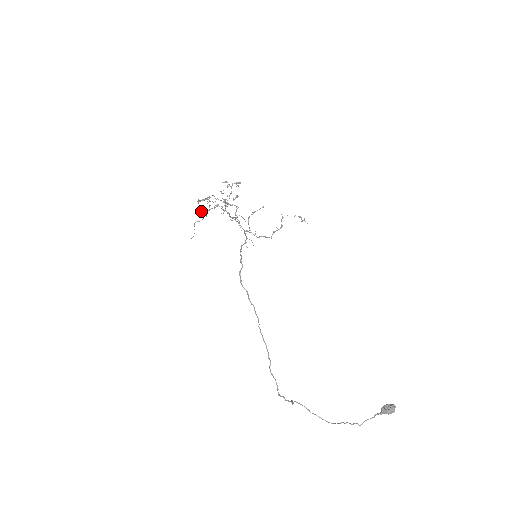
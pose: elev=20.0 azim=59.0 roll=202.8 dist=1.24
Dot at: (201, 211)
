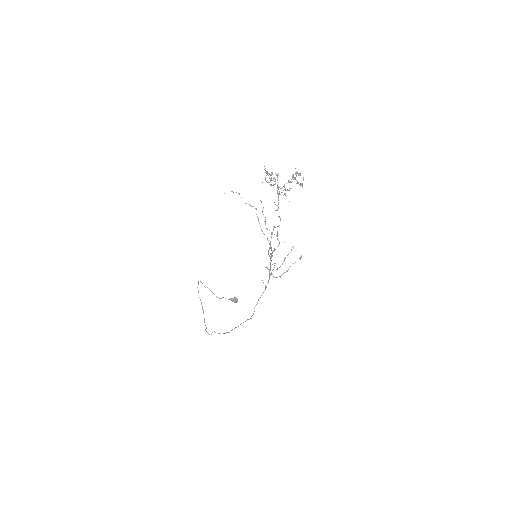
Dot at: occluded
